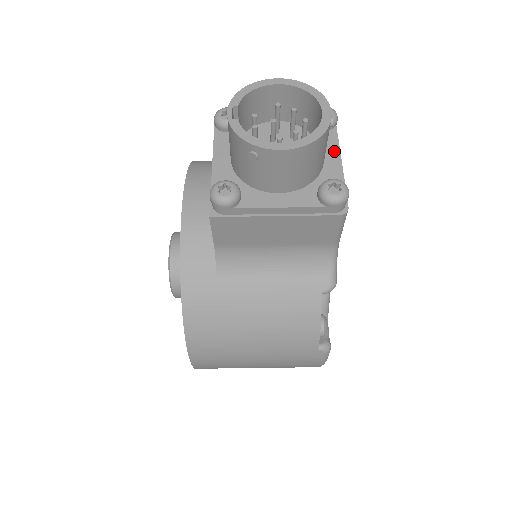
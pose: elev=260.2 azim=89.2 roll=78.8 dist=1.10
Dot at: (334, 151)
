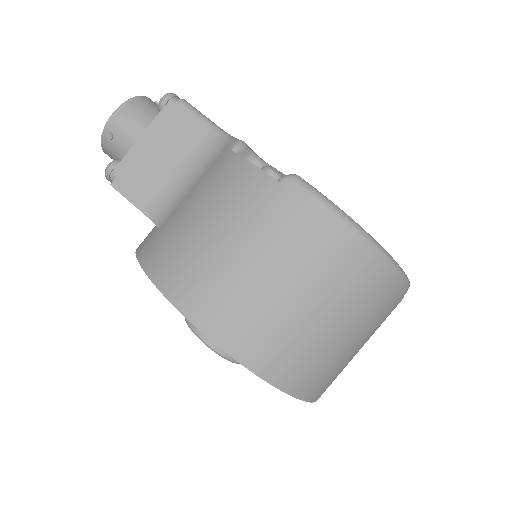
Dot at: occluded
